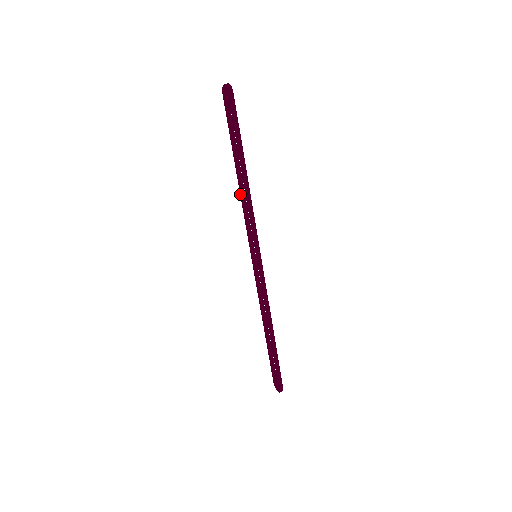
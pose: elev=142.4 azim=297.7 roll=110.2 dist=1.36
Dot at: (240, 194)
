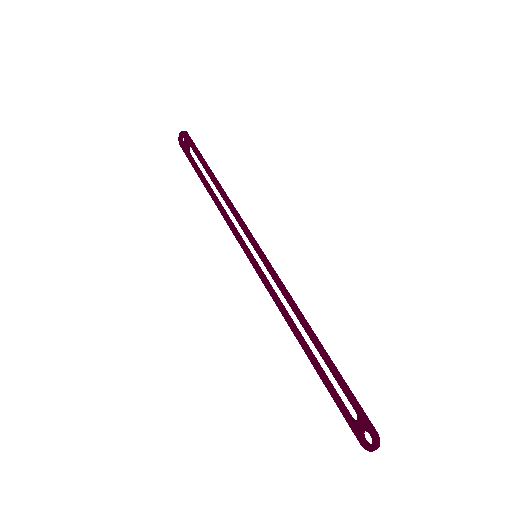
Dot at: (218, 209)
